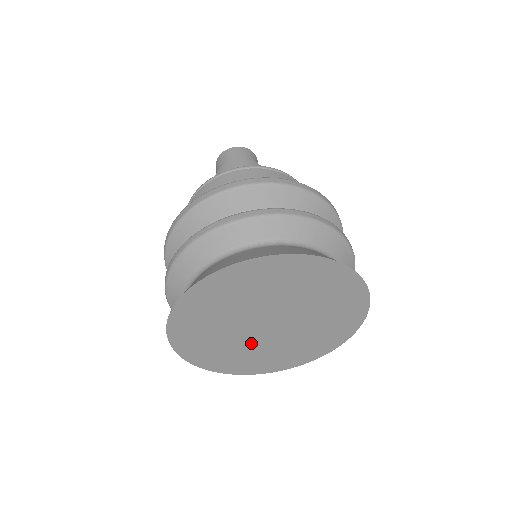
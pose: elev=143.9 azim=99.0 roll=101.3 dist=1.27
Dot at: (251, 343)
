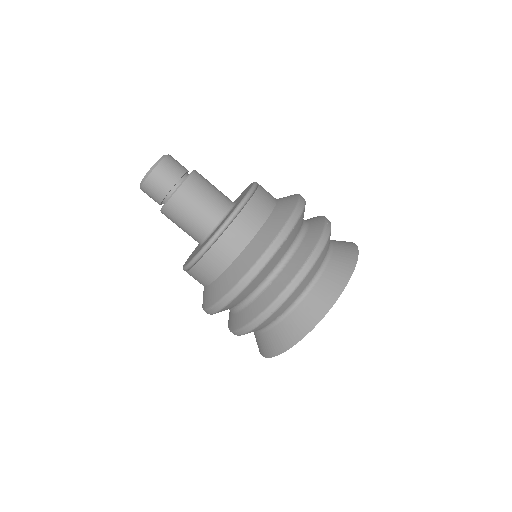
Dot at: occluded
